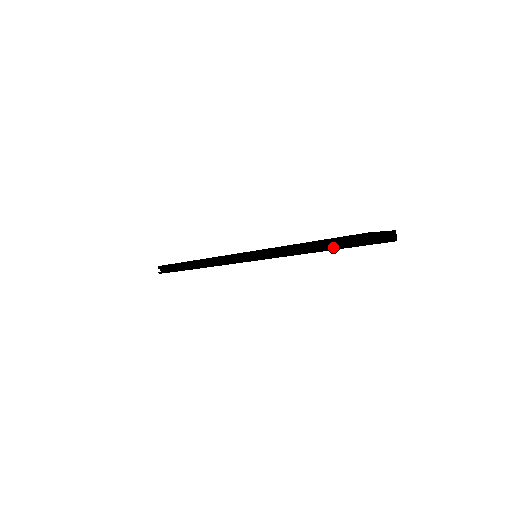
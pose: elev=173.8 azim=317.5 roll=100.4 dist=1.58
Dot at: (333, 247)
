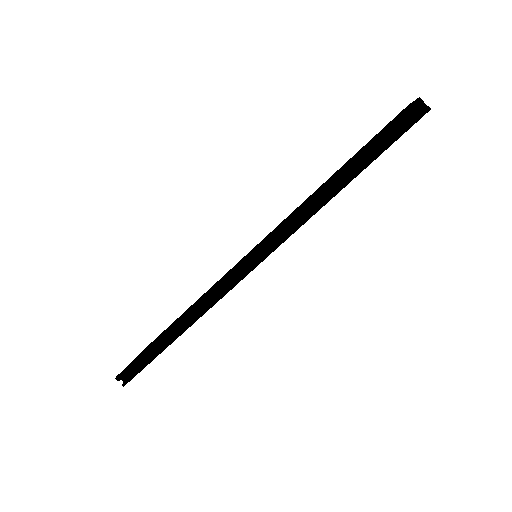
Dot at: (381, 150)
